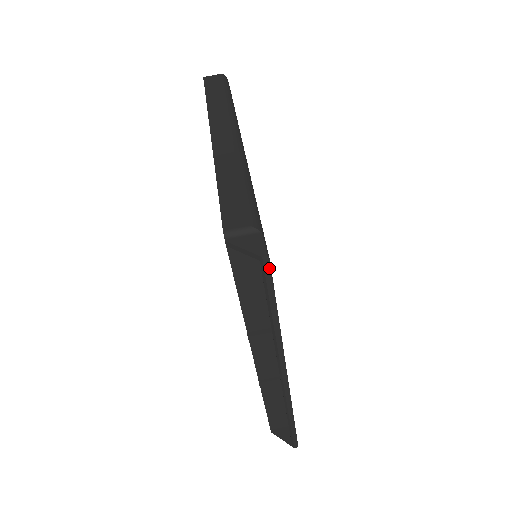
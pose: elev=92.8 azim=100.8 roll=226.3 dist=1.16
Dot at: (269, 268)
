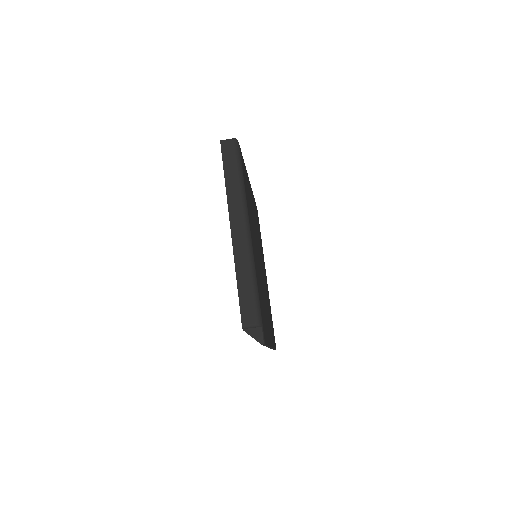
Dot at: occluded
